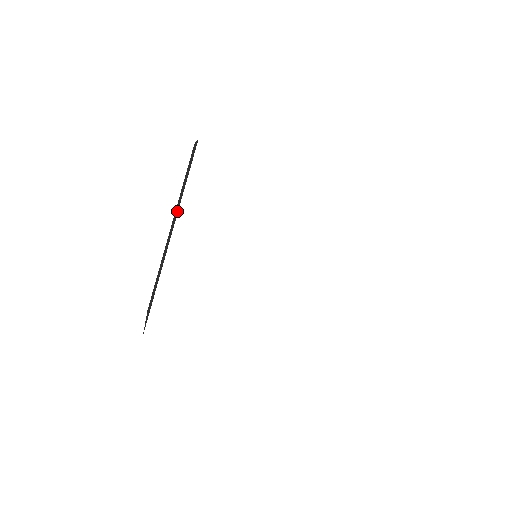
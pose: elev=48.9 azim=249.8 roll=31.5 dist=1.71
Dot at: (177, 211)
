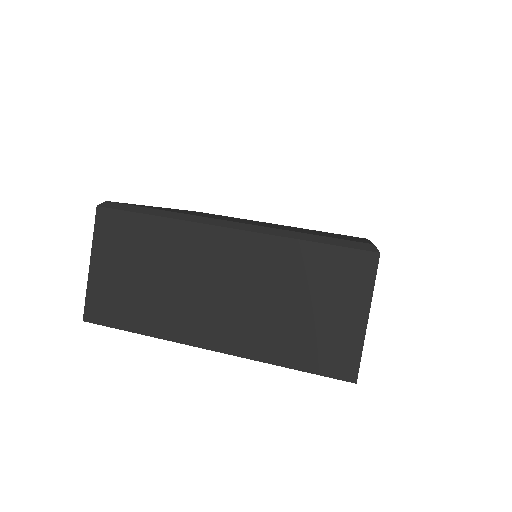
Dot at: (253, 337)
